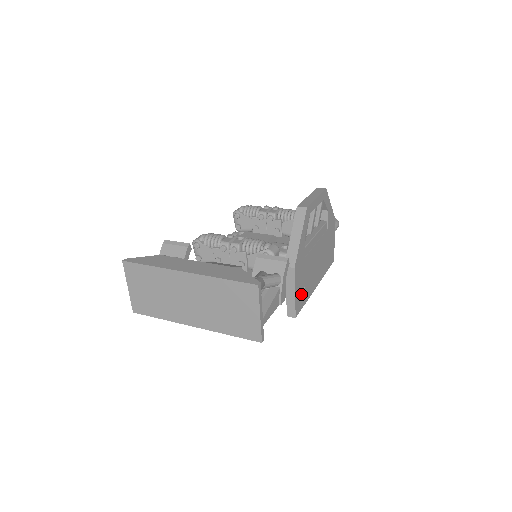
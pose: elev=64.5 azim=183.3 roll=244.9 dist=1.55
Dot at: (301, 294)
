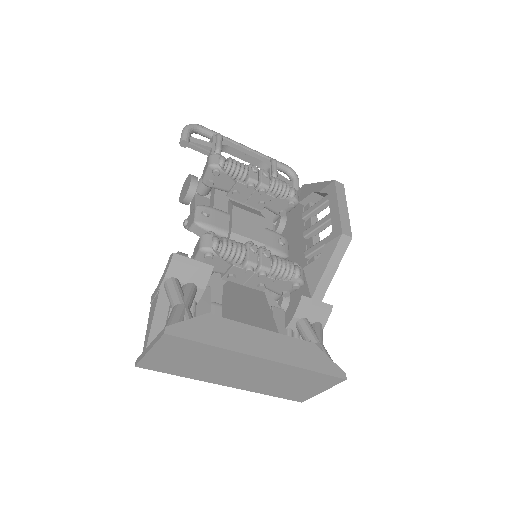
Dot at: occluded
